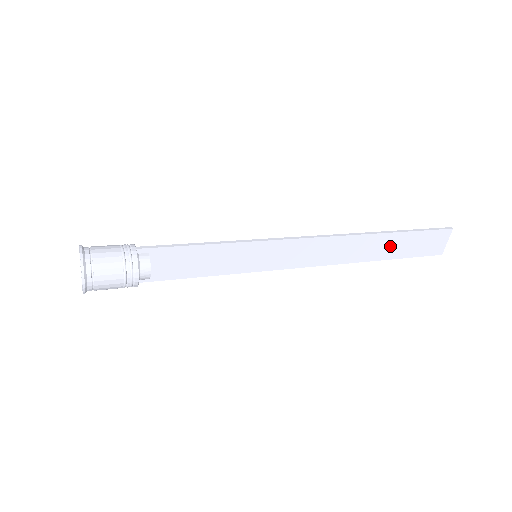
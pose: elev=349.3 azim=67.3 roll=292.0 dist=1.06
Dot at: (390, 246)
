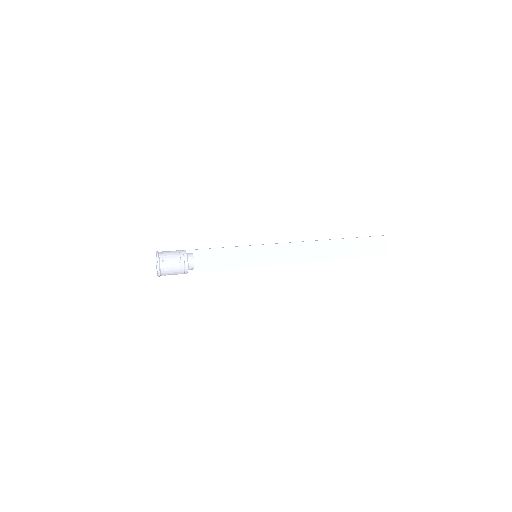
Dot at: (345, 249)
